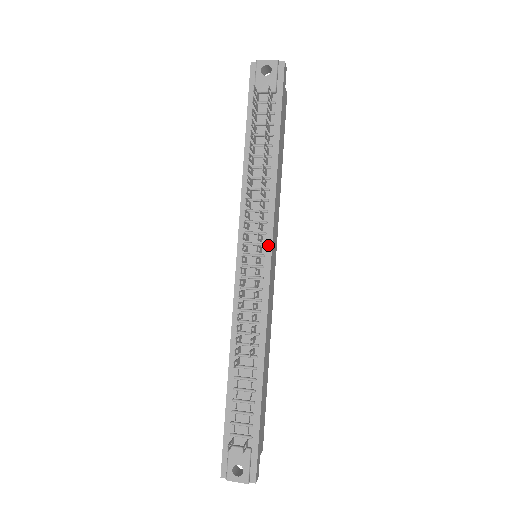
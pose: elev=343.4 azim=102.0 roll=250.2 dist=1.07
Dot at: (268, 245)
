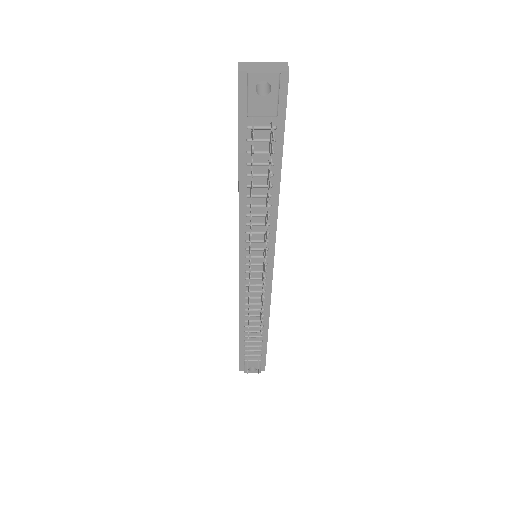
Dot at: (270, 256)
